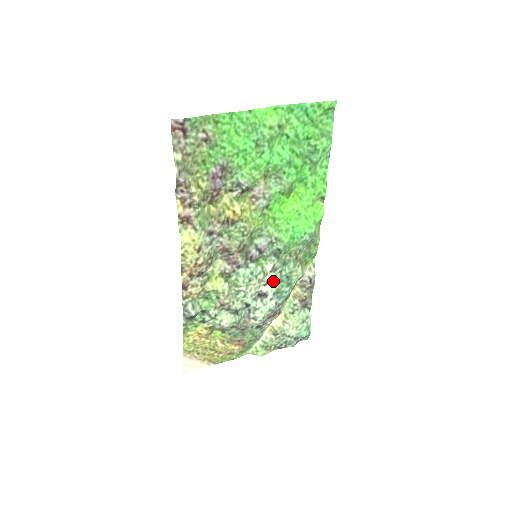
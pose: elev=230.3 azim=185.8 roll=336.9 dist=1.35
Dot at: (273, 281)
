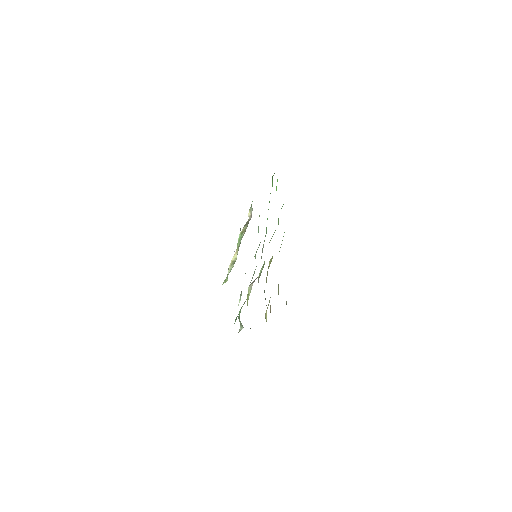
Dot at: occluded
